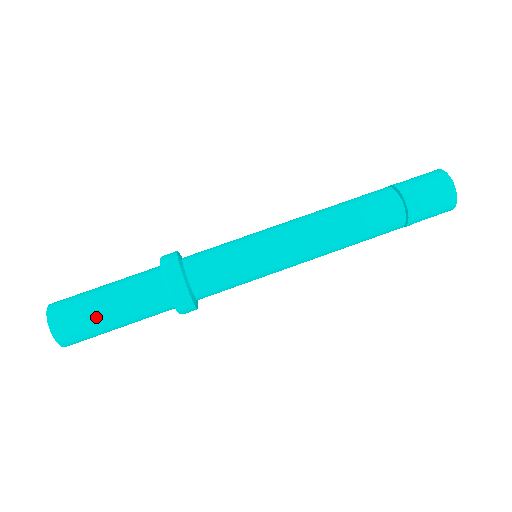
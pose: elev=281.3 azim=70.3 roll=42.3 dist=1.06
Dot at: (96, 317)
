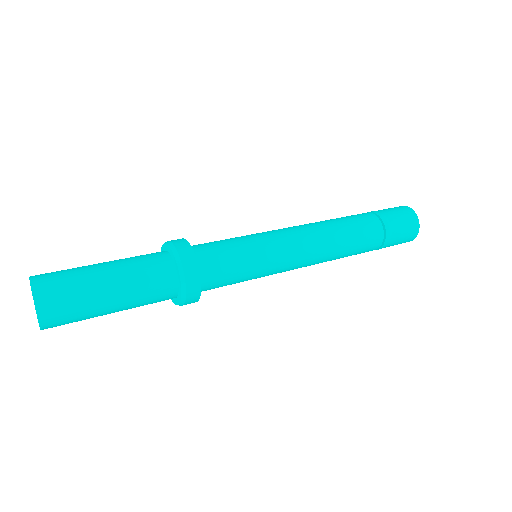
Dot at: (85, 266)
